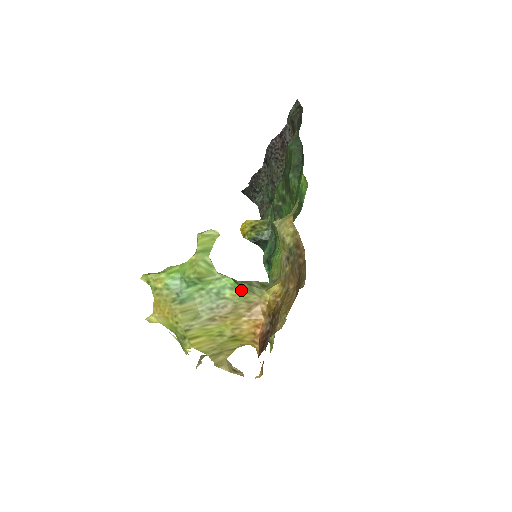
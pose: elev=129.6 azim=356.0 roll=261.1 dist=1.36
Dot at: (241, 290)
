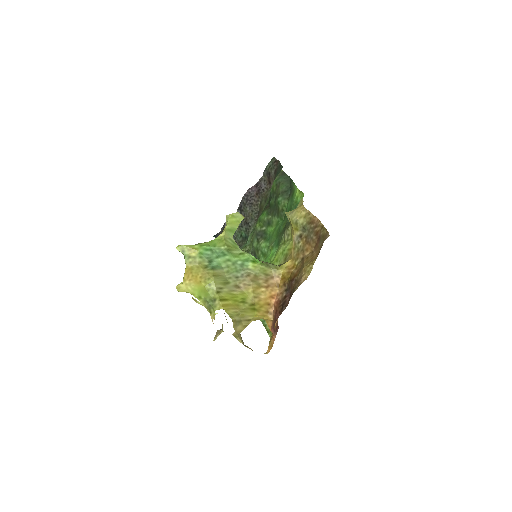
Dot at: (261, 263)
